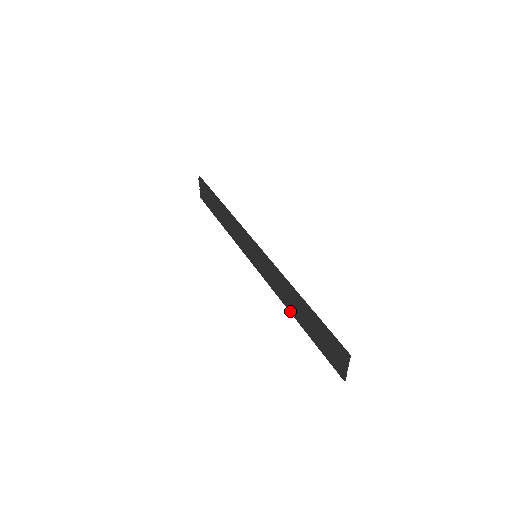
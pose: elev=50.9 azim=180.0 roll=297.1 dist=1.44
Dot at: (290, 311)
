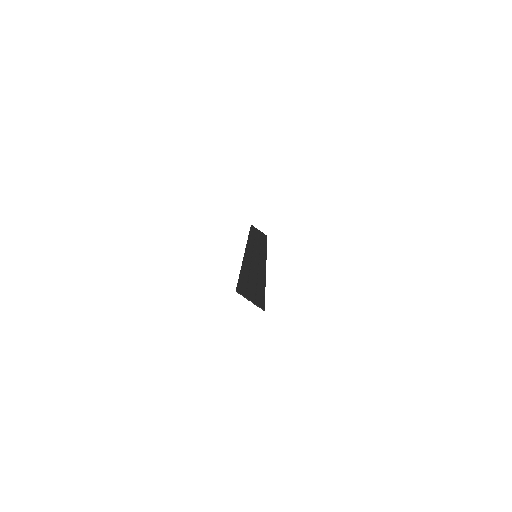
Dot at: (264, 281)
